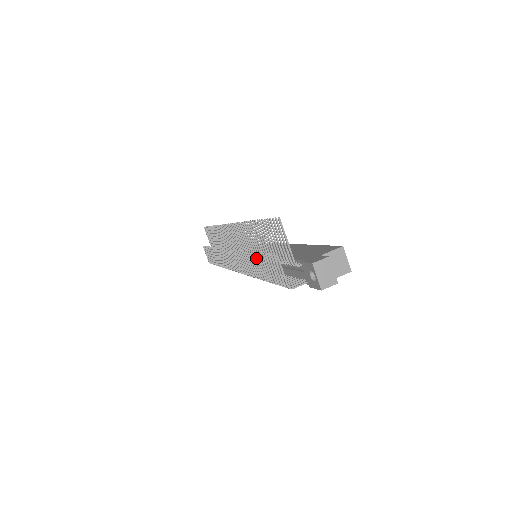
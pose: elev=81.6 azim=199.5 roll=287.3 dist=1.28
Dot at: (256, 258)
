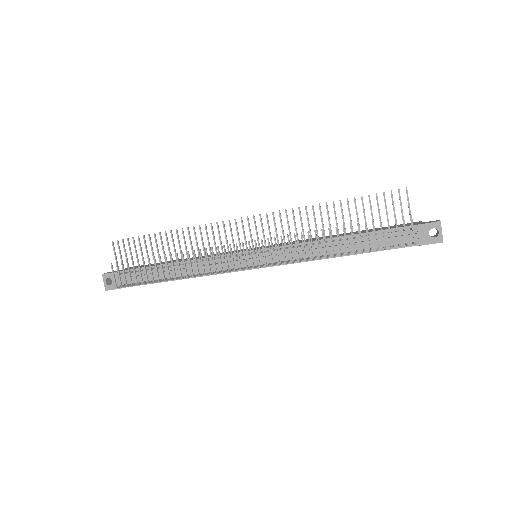
Dot at: occluded
